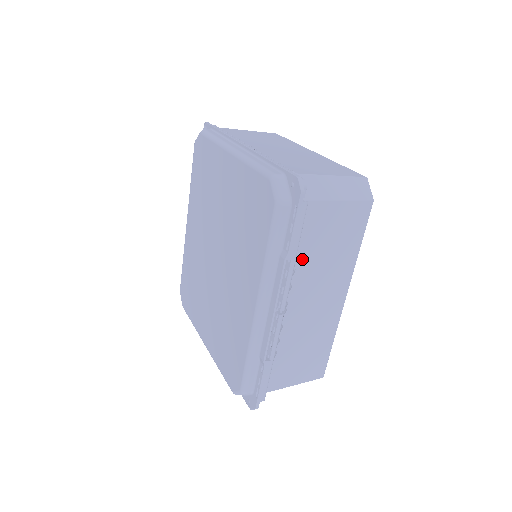
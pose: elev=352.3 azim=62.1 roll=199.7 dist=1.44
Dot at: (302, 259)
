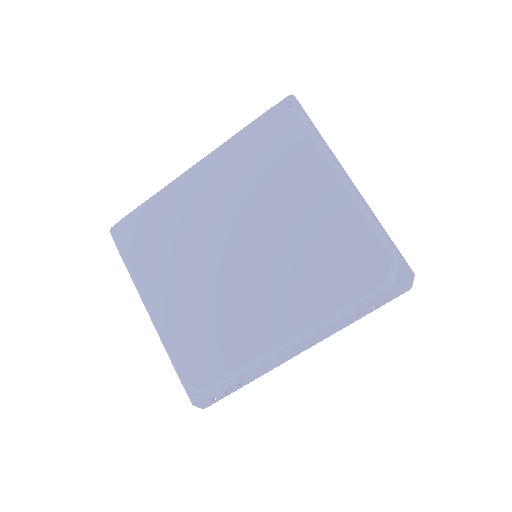
Dot at: occluded
